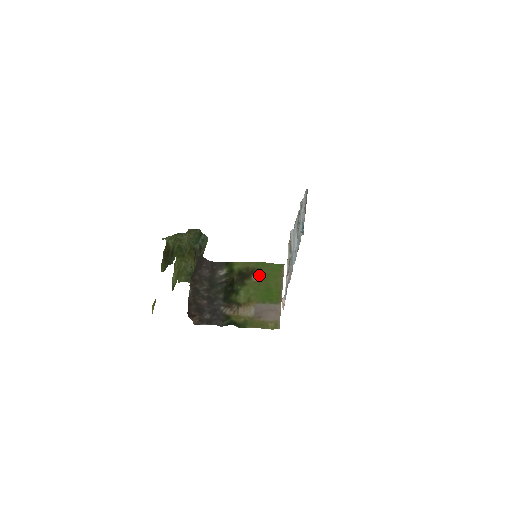
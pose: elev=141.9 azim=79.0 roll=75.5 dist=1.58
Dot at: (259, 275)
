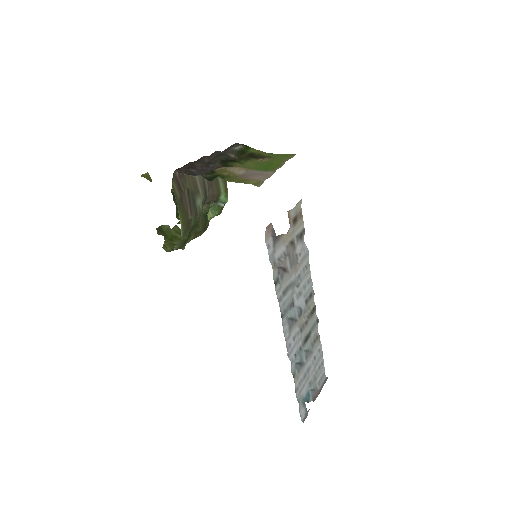
Dot at: (267, 159)
